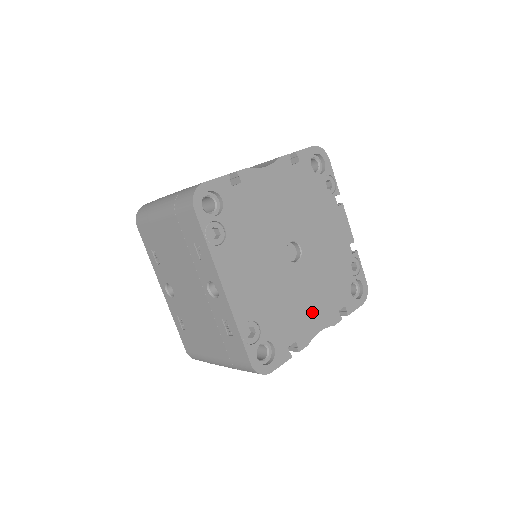
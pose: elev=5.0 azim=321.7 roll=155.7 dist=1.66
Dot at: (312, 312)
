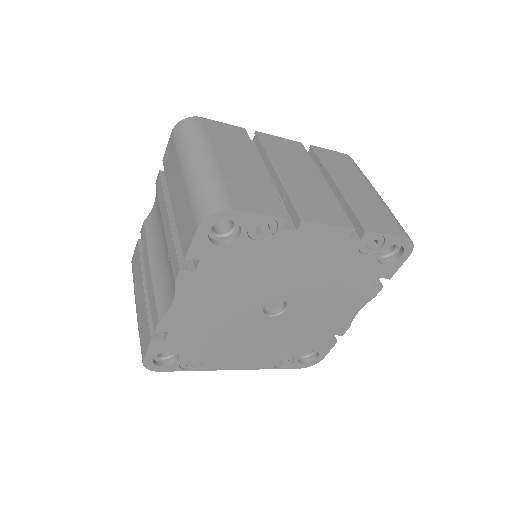
Dot at: (337, 313)
